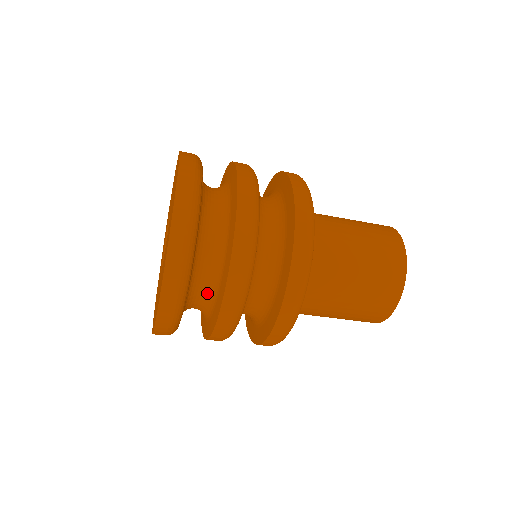
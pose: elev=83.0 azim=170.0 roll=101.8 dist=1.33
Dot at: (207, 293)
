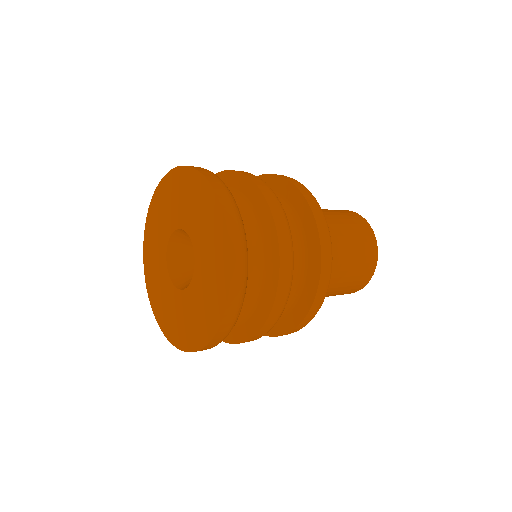
Dot at: occluded
